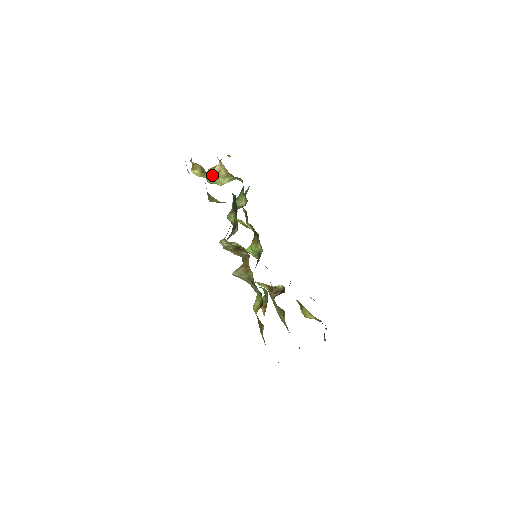
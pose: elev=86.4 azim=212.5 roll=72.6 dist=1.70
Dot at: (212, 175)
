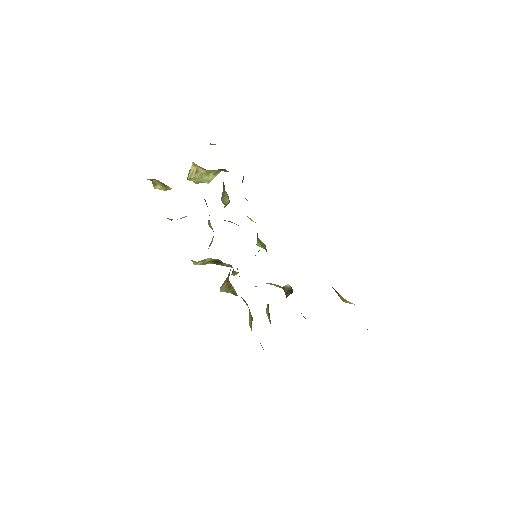
Dot at: (191, 177)
